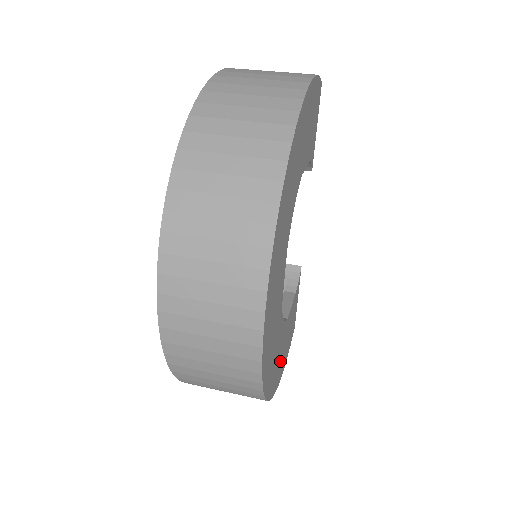
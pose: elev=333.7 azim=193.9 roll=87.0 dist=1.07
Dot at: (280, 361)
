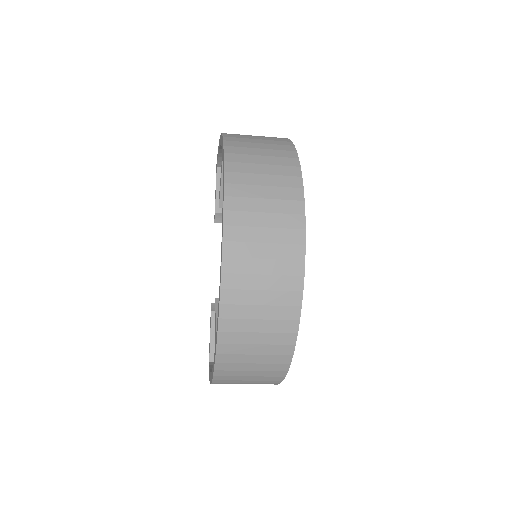
Dot at: occluded
